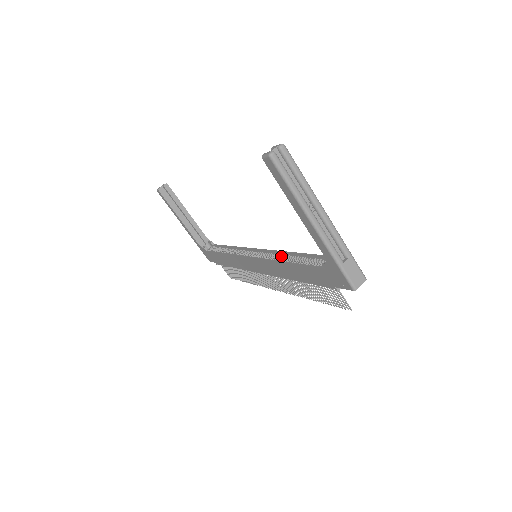
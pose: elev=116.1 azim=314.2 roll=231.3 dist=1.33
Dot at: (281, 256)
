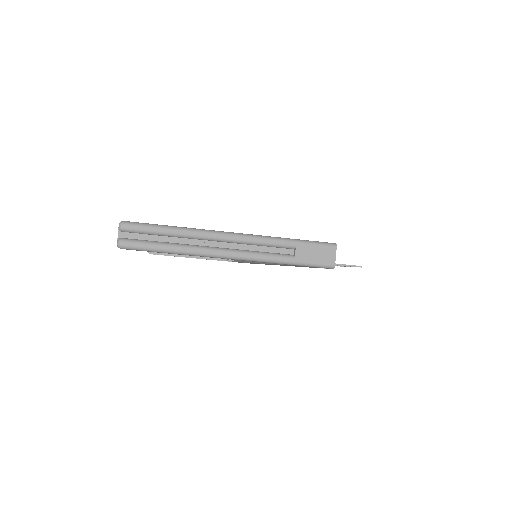
Dot at: occluded
